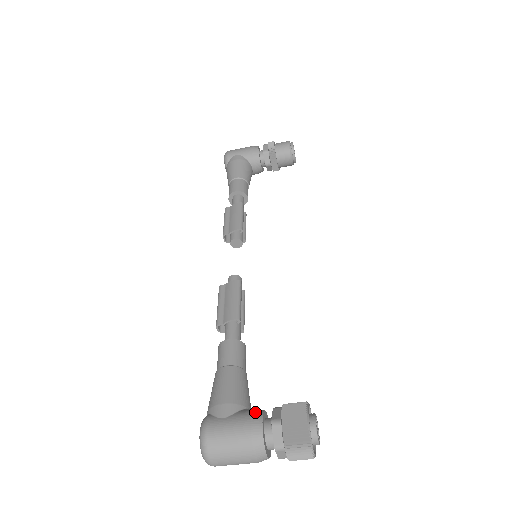
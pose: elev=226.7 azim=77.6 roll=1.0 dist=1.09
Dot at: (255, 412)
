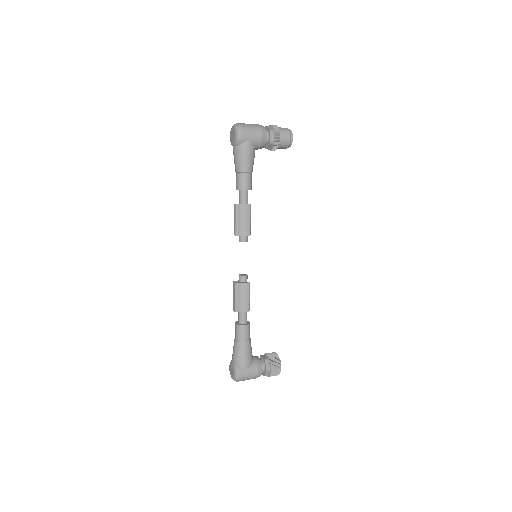
Dot at: (259, 365)
